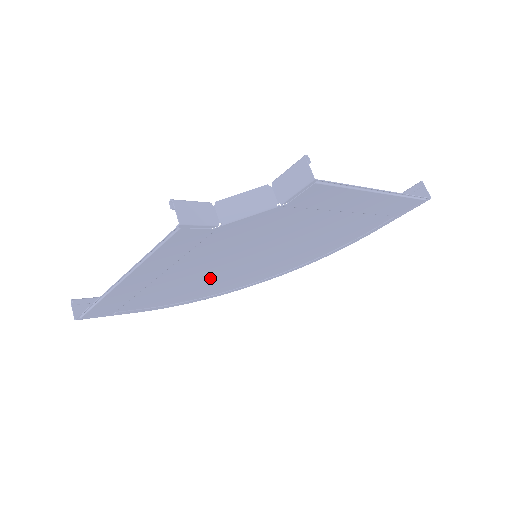
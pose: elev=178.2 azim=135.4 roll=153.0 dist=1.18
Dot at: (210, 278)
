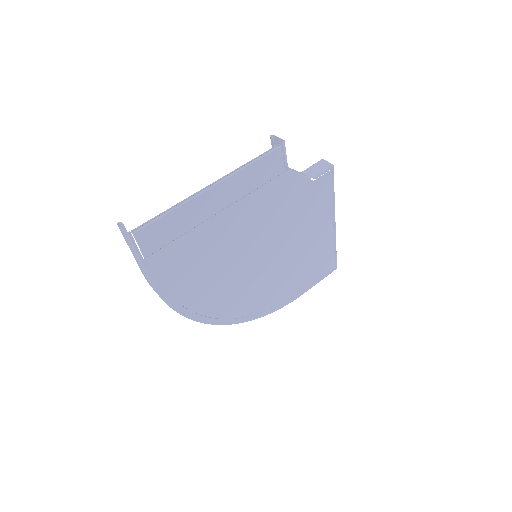
Dot at: (223, 263)
